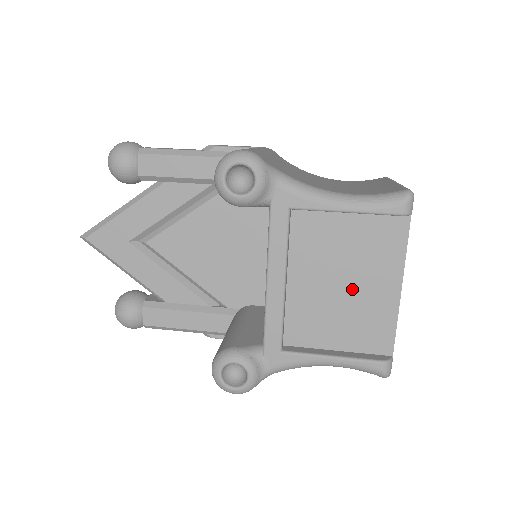
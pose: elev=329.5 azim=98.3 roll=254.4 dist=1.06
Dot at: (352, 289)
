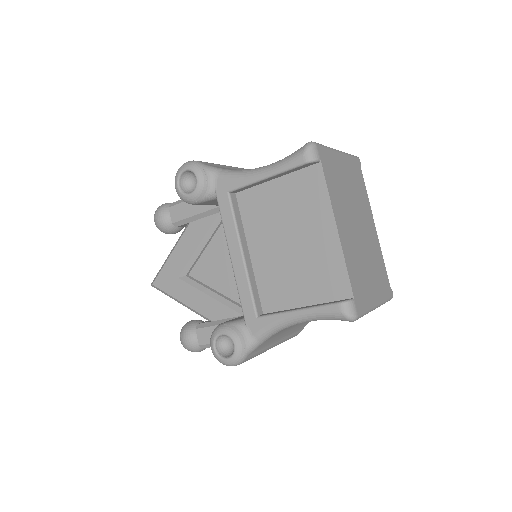
Dot at: (299, 244)
